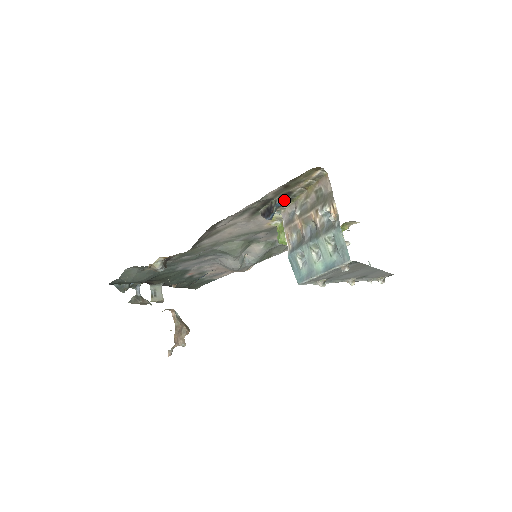
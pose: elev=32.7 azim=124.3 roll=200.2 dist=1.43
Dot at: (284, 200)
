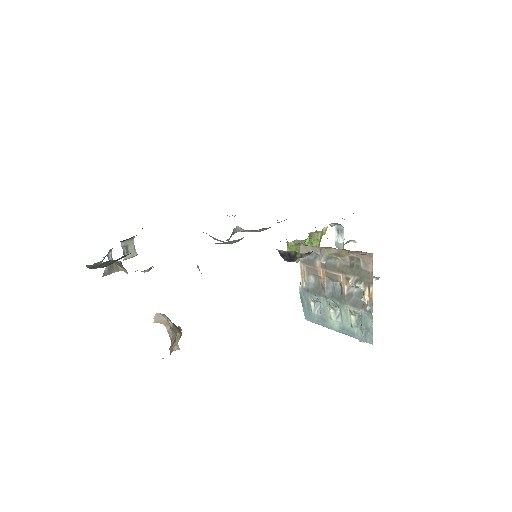
Dot at: occluded
